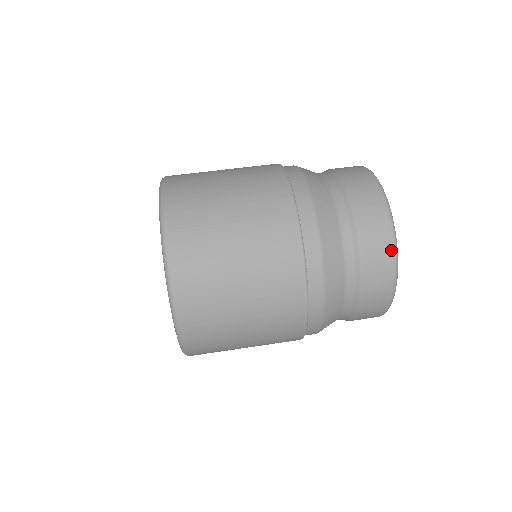
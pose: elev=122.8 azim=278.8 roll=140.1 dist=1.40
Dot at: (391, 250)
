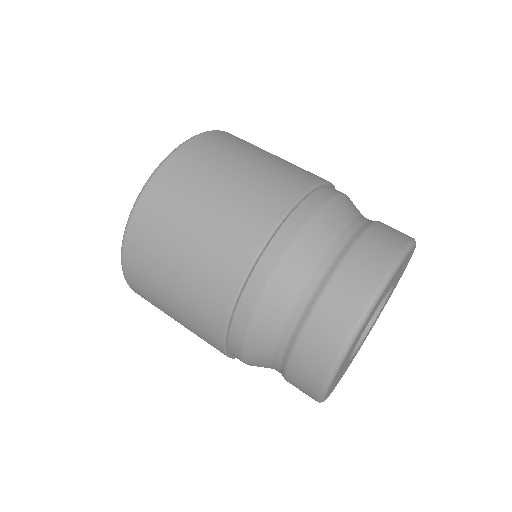
Dot at: (323, 375)
